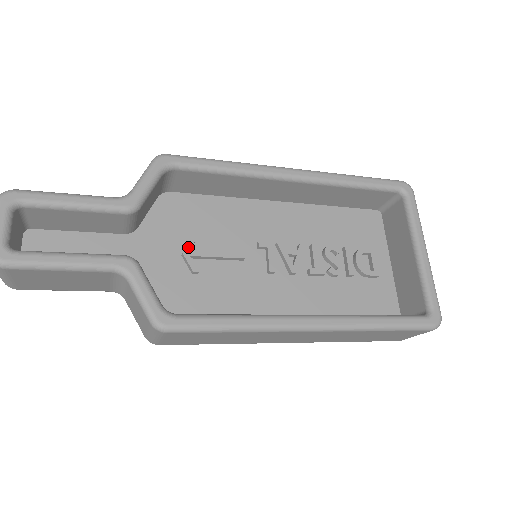
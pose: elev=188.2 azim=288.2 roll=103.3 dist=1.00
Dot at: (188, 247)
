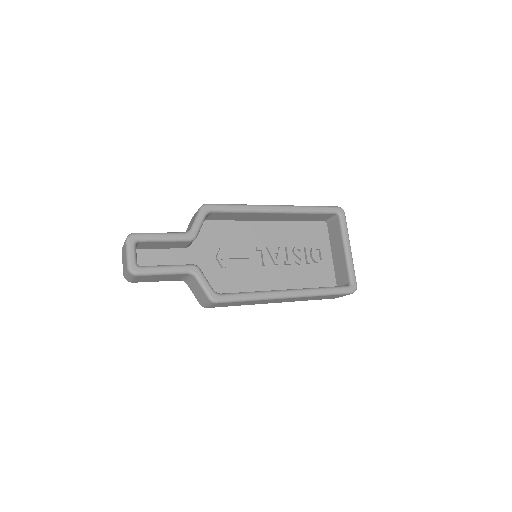
Dot at: (219, 254)
